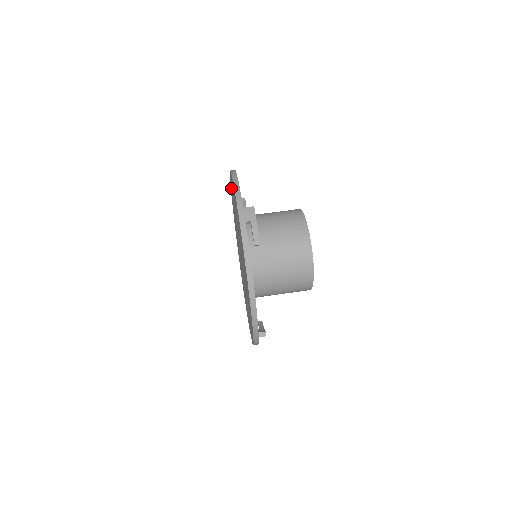
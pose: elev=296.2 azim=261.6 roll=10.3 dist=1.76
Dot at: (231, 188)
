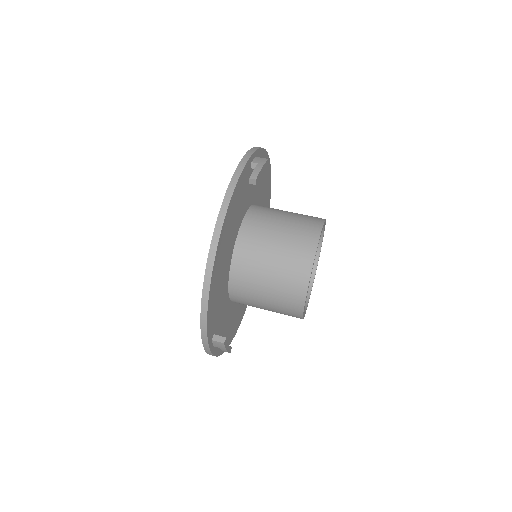
Dot at: occluded
